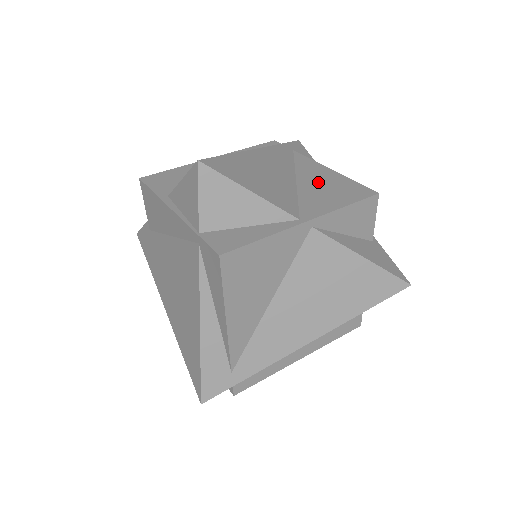
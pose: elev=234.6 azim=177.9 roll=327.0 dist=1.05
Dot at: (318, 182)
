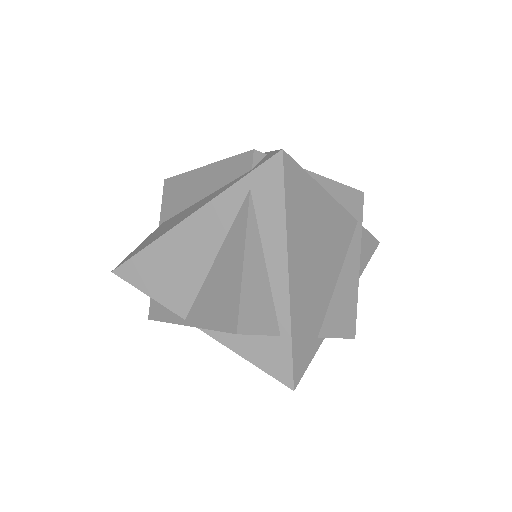
Dot at: (222, 276)
